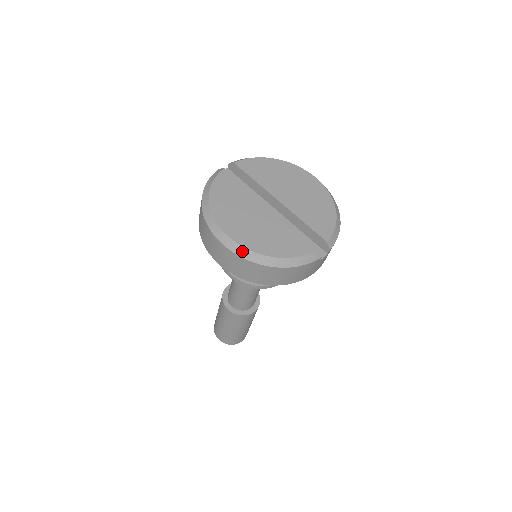
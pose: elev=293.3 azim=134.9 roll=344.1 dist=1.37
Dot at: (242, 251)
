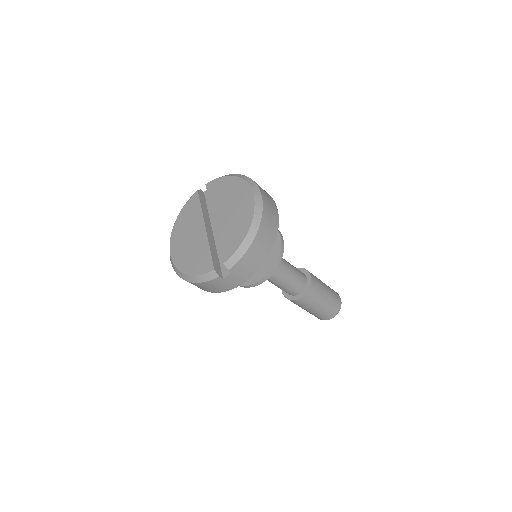
Dot at: (173, 265)
